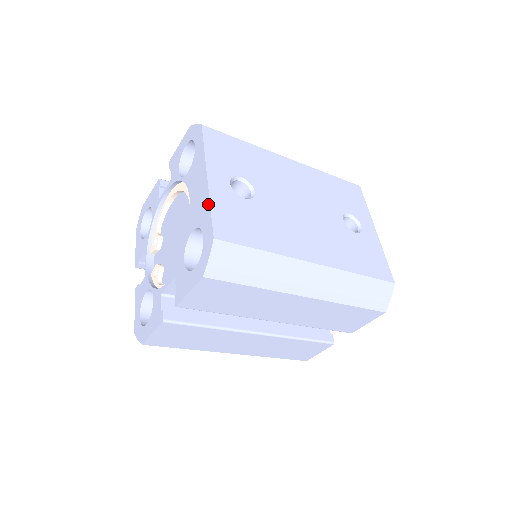
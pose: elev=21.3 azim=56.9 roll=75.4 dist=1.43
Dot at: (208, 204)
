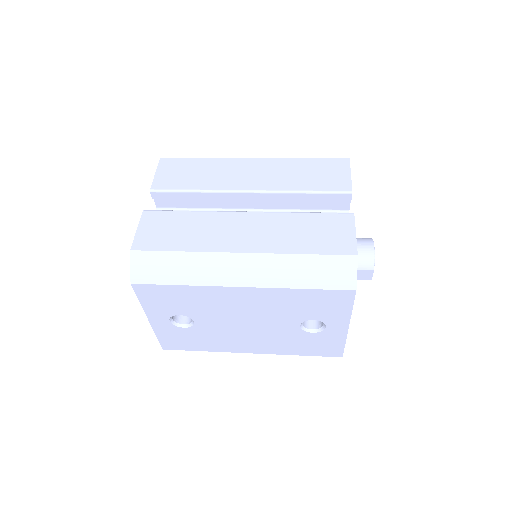
Dot at: (155, 332)
